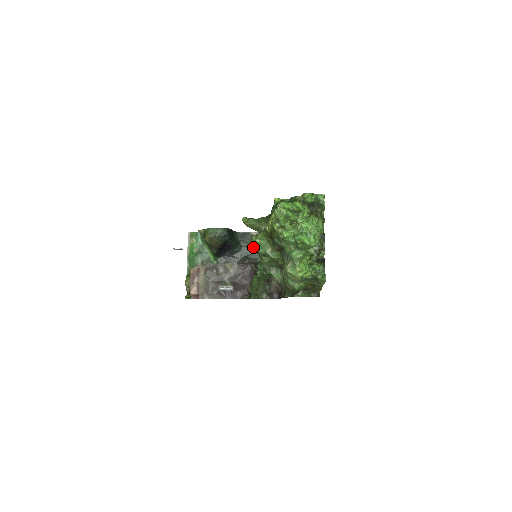
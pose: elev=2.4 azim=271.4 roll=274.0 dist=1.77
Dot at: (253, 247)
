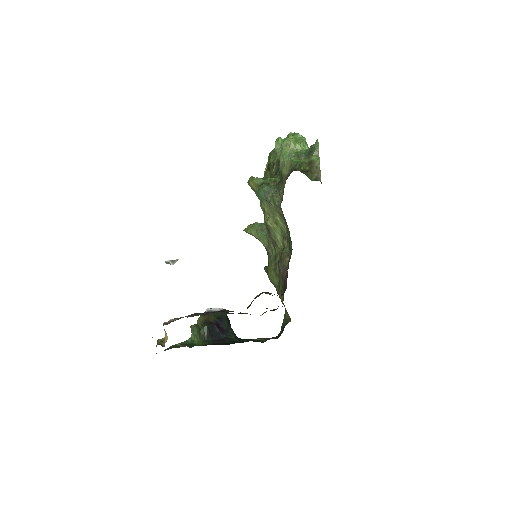
Dot at: (252, 178)
